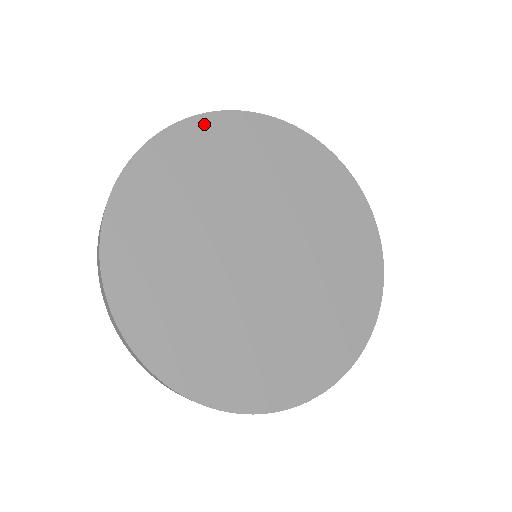
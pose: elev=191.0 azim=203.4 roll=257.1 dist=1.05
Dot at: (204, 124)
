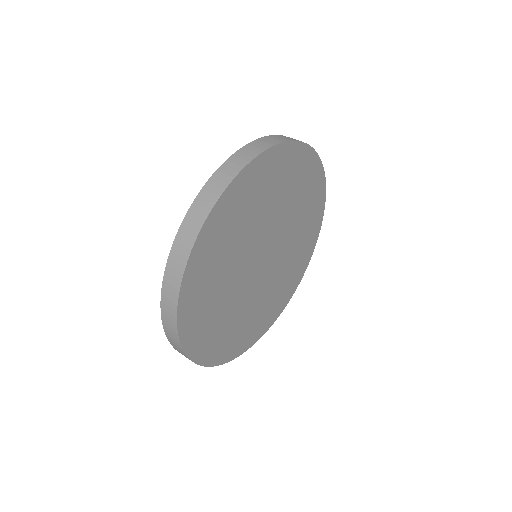
Dot at: (185, 301)
